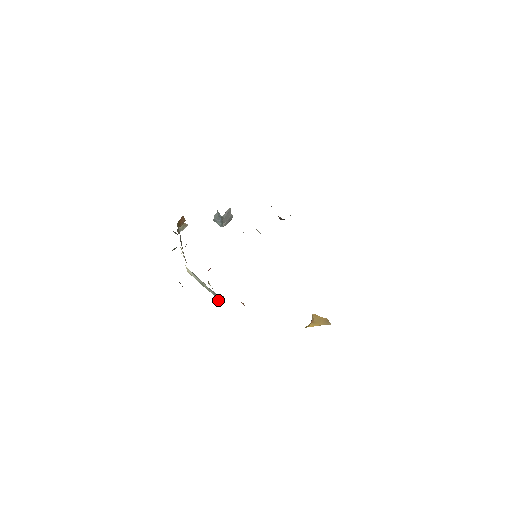
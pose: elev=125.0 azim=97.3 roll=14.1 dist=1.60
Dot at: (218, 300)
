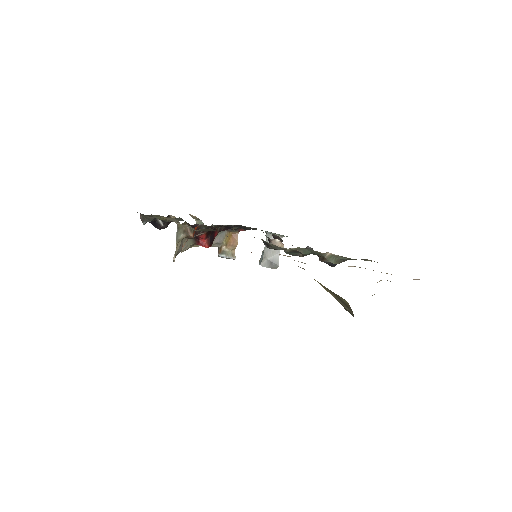
Dot at: (174, 256)
